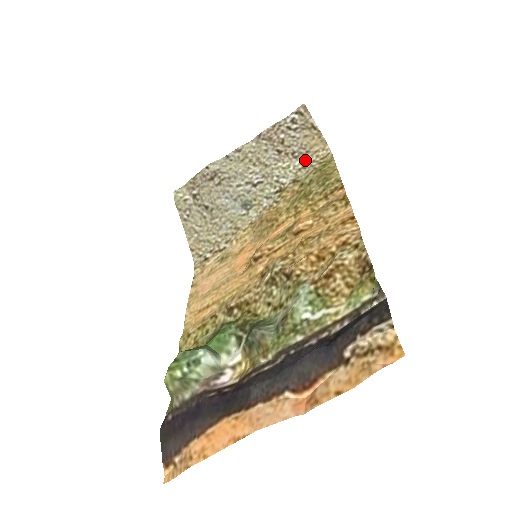
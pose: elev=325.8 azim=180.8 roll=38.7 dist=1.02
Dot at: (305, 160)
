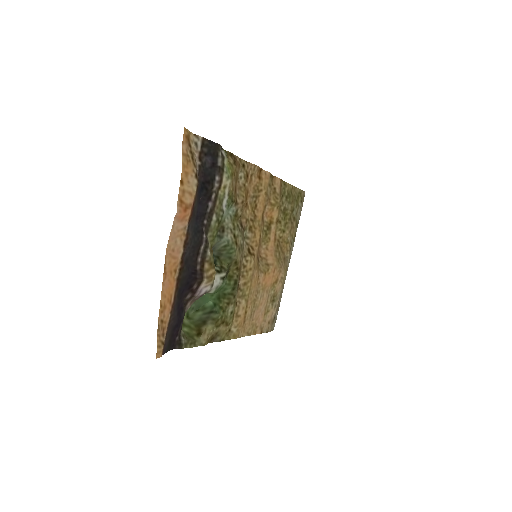
Dot at: occluded
